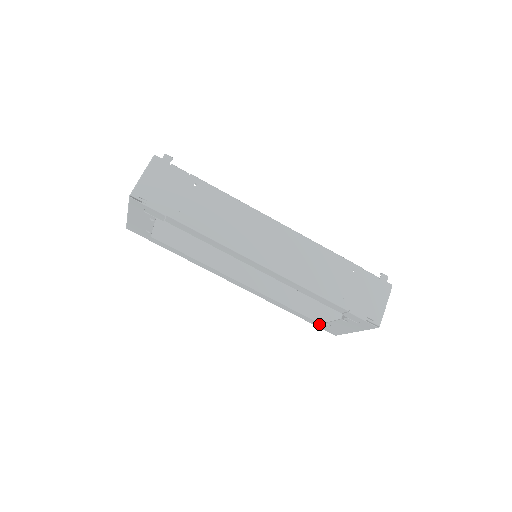
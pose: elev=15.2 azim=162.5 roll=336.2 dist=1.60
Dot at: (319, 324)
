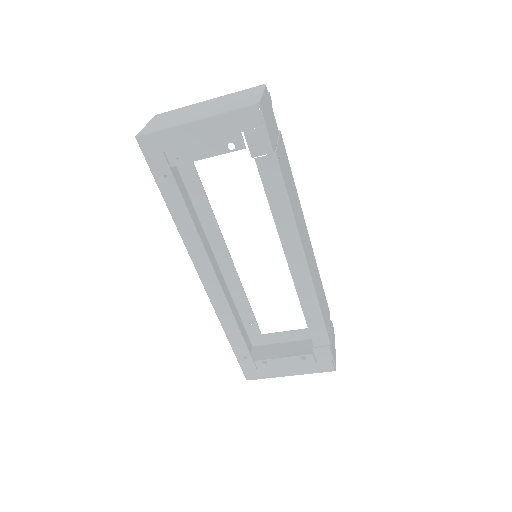
Dot at: (250, 361)
